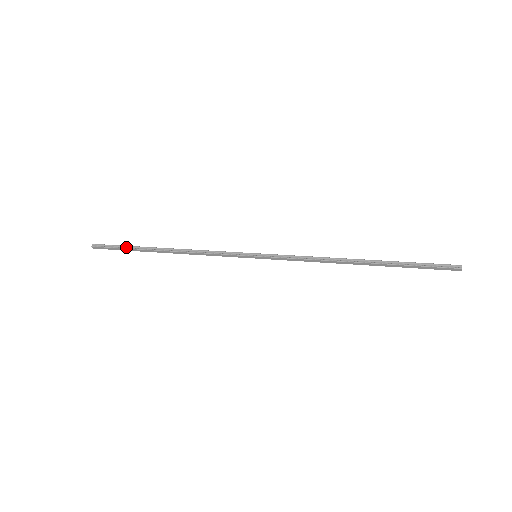
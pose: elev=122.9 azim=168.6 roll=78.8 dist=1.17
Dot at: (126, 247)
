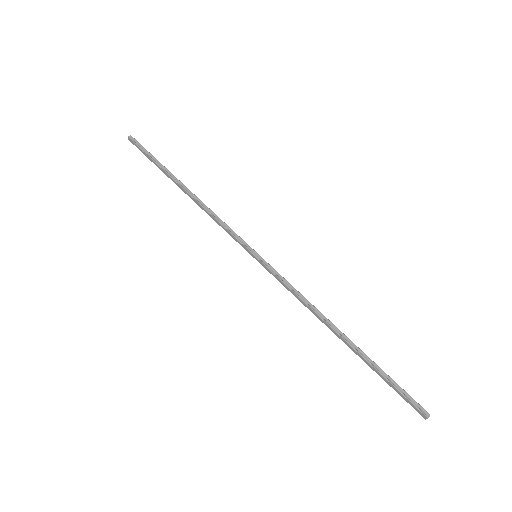
Dot at: (155, 160)
